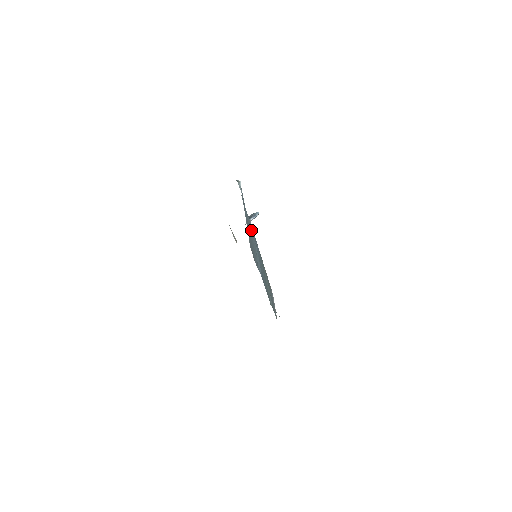
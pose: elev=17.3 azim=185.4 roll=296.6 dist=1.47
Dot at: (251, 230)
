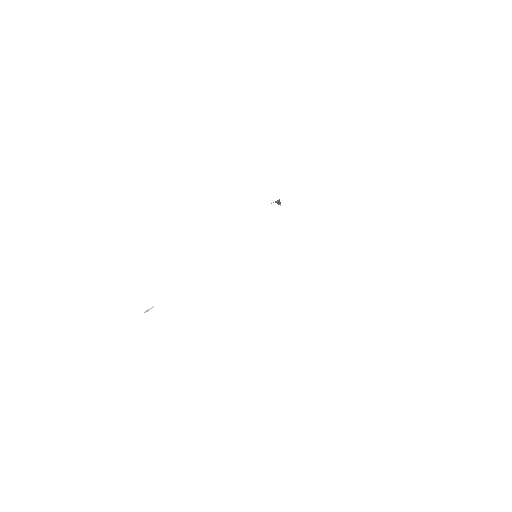
Dot at: occluded
